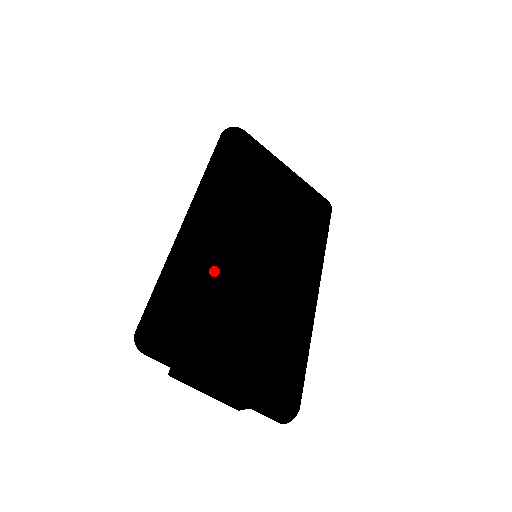
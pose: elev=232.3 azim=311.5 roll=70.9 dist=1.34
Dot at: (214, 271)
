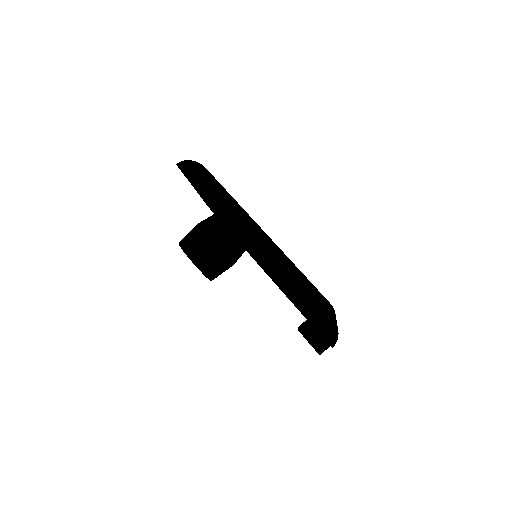
Dot at: occluded
